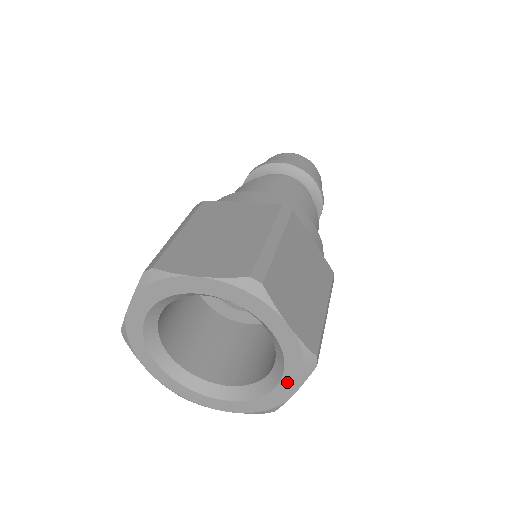
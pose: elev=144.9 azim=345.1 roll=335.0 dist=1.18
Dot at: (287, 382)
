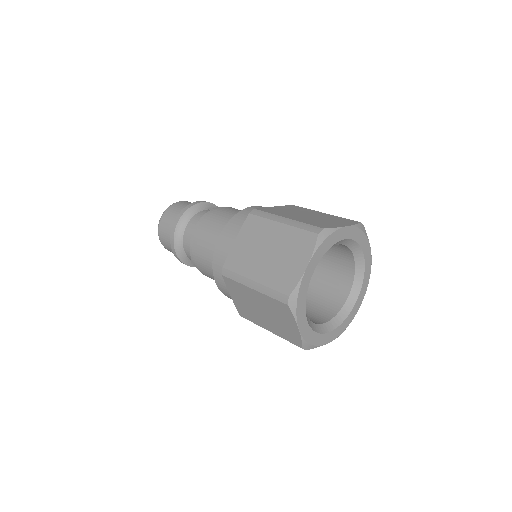
Dot at: (361, 294)
